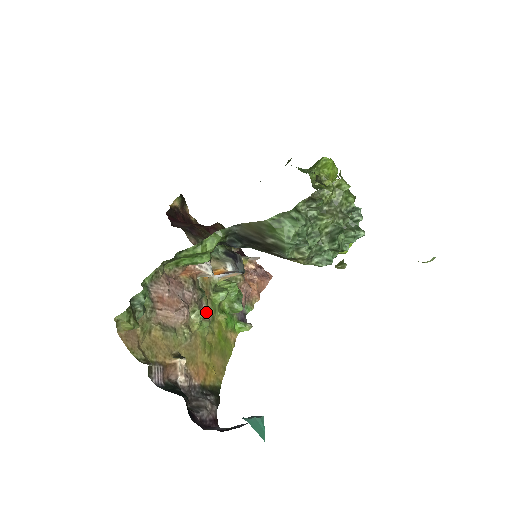
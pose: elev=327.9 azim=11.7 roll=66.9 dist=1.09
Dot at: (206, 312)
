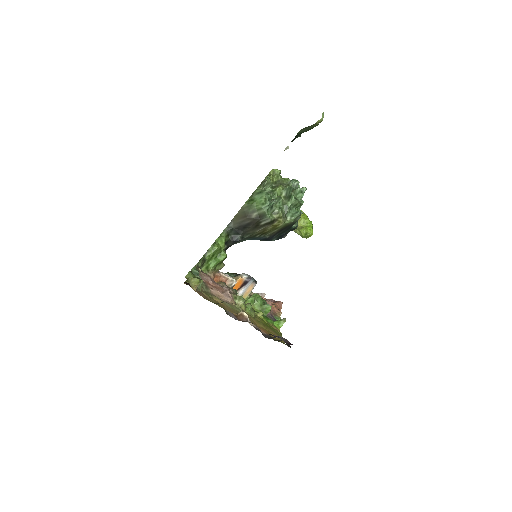
Dot at: occluded
